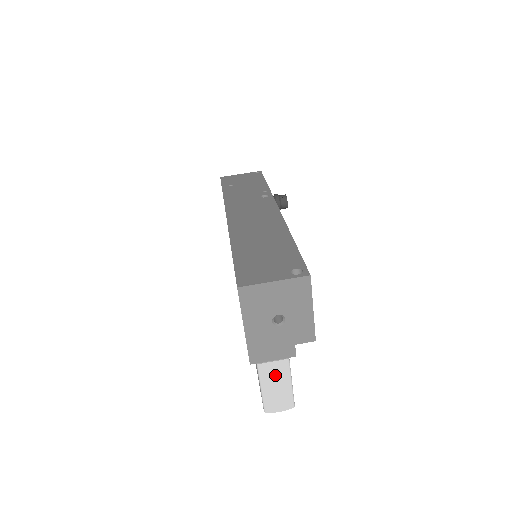
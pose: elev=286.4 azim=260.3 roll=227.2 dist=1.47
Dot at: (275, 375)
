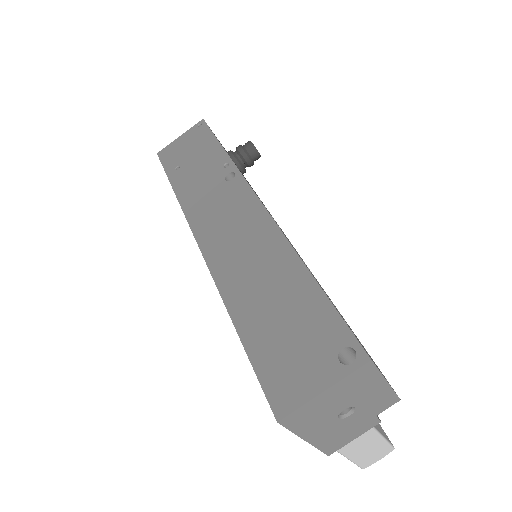
Dot at: (362, 445)
